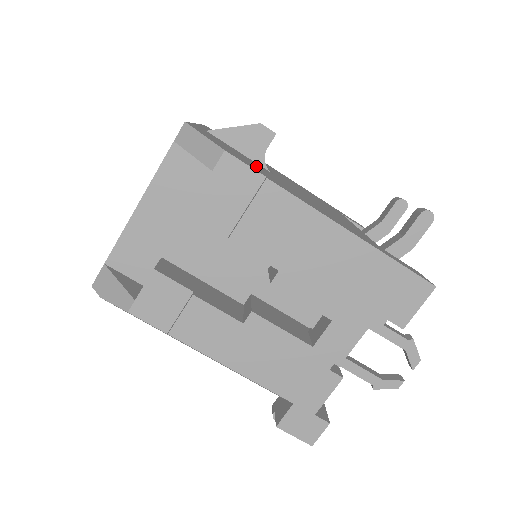
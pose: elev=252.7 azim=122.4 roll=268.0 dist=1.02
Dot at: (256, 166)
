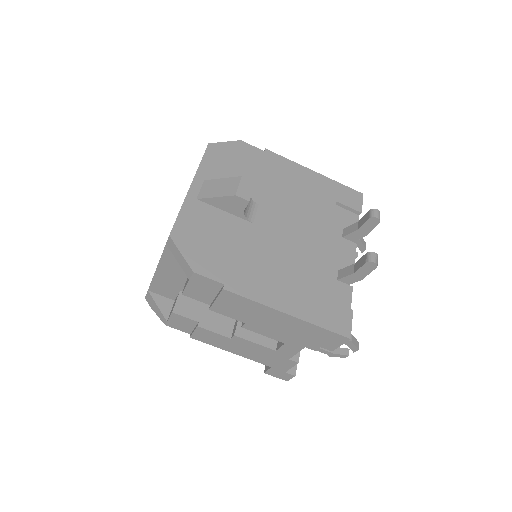
Dot at: (228, 247)
